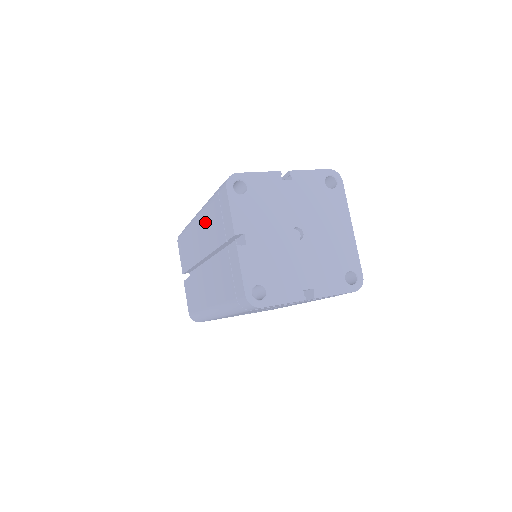
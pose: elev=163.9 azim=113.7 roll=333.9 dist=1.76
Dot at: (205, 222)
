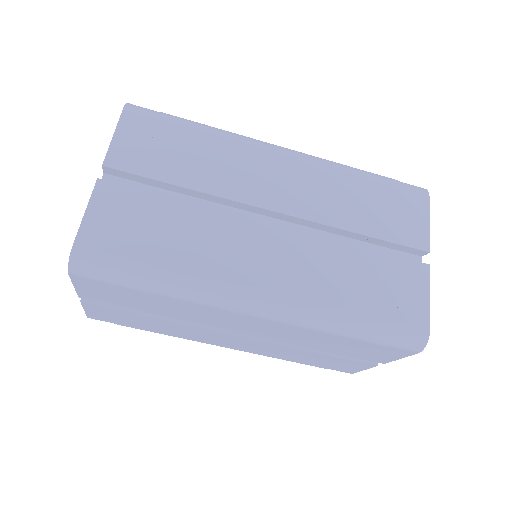
Dot at: (298, 333)
